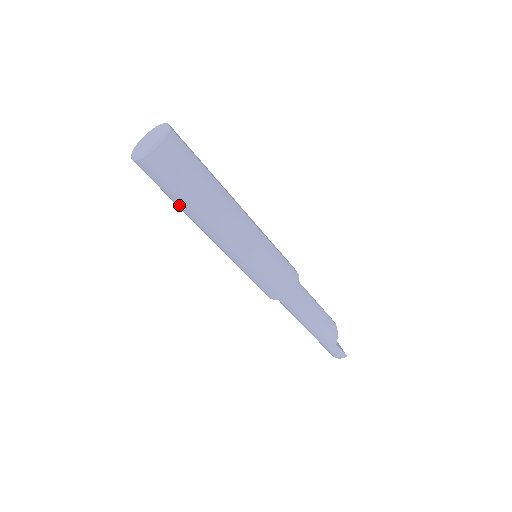
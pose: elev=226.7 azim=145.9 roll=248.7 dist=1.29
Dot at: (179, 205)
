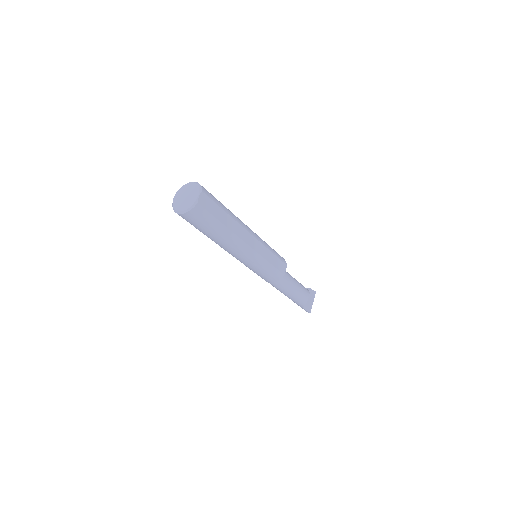
Dot at: occluded
